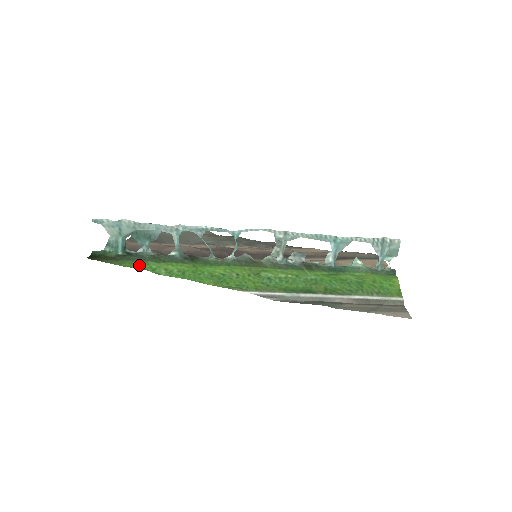
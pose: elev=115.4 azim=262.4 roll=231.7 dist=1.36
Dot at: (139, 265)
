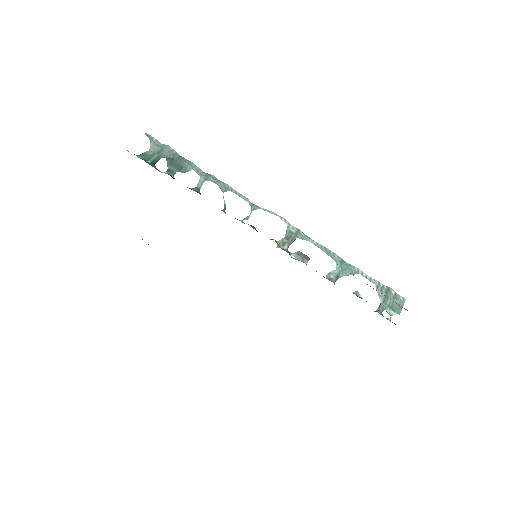
Dot at: occluded
